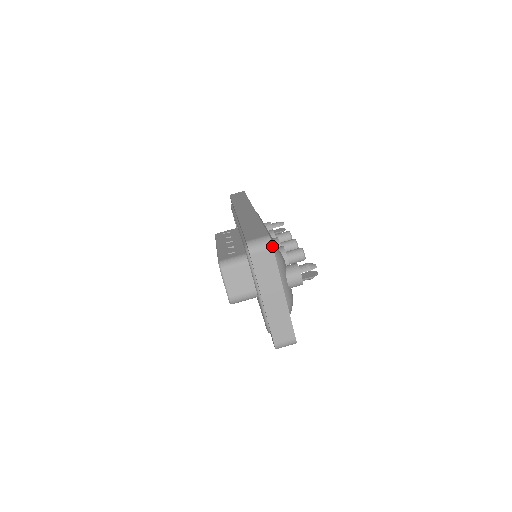
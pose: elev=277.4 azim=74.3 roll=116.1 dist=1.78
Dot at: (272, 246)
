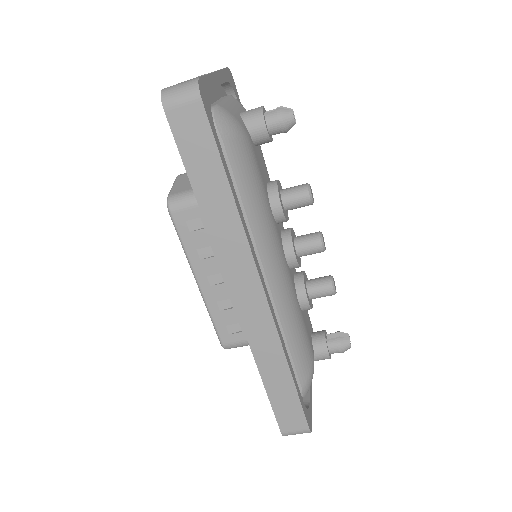
Dot at: occluded
